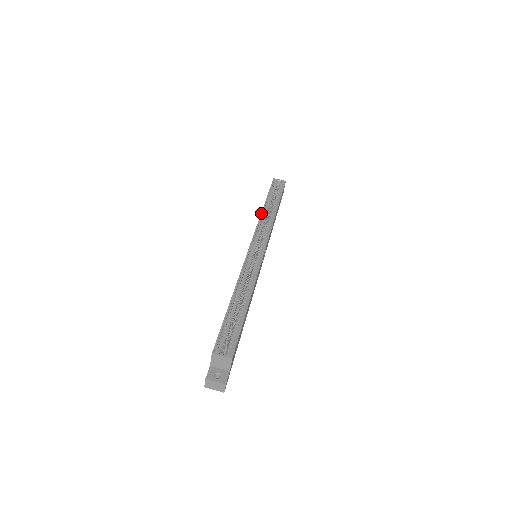
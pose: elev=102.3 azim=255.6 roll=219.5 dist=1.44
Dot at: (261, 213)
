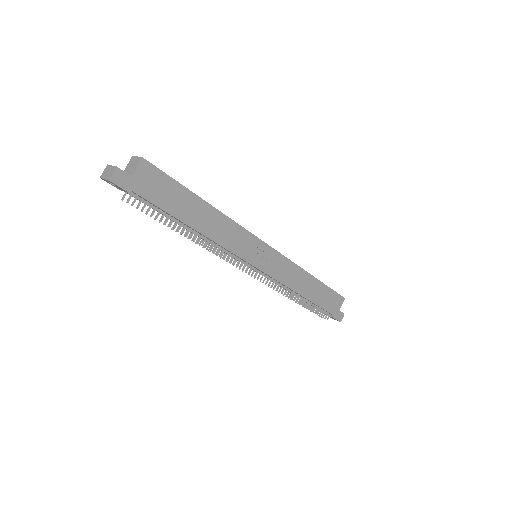
Dot at: occluded
